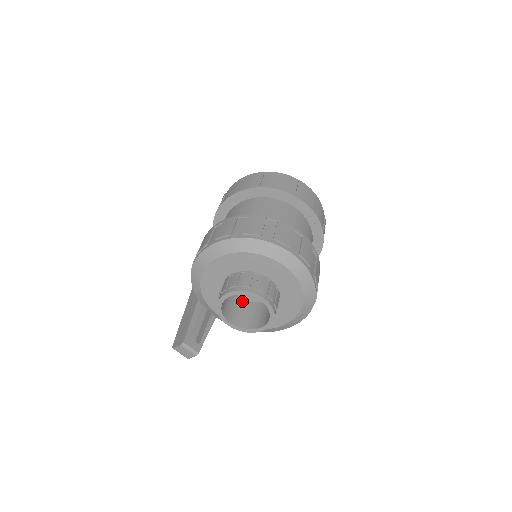
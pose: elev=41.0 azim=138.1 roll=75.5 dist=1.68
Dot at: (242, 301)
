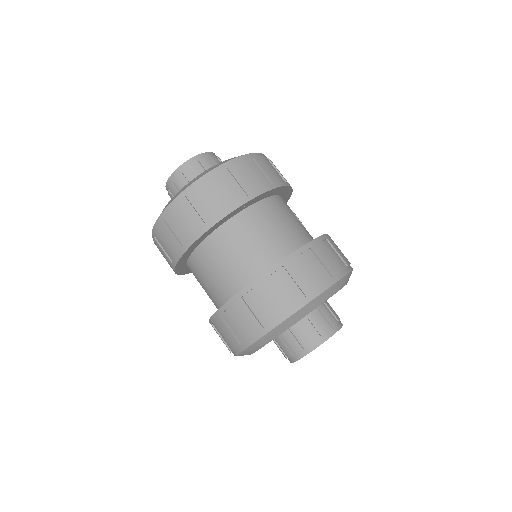
Dot at: occluded
